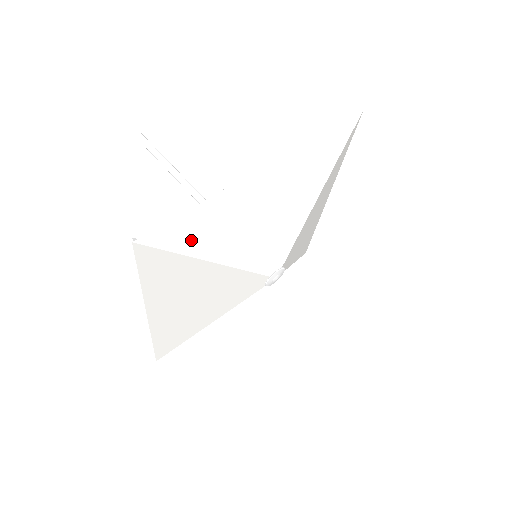
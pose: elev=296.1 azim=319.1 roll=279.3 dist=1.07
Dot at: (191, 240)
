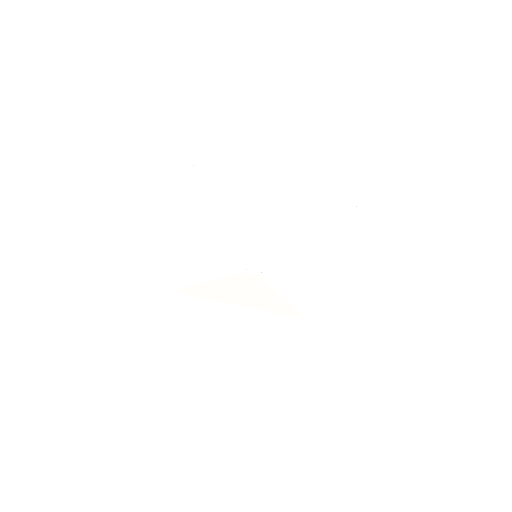
Dot at: (218, 191)
